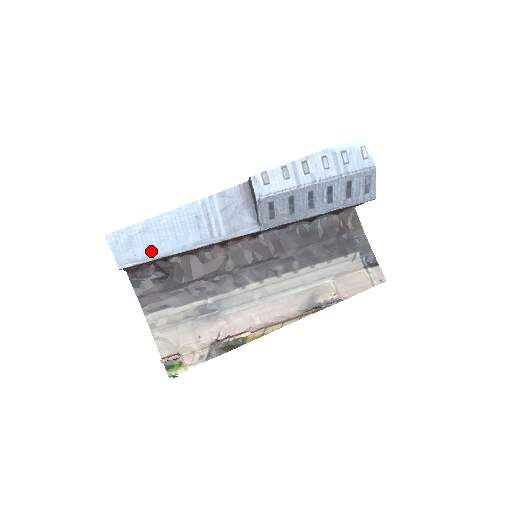
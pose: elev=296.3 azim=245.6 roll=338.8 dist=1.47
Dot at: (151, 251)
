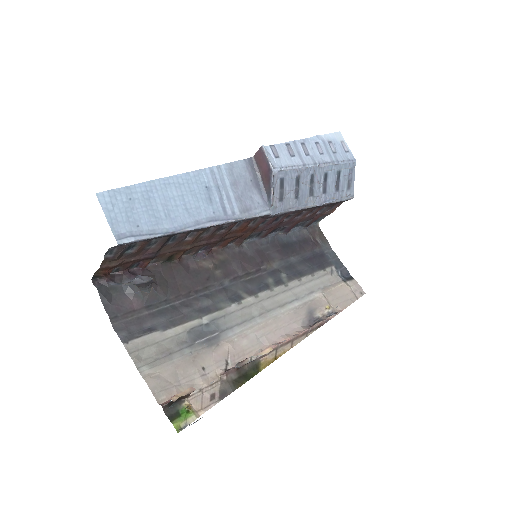
Dot at: (158, 223)
